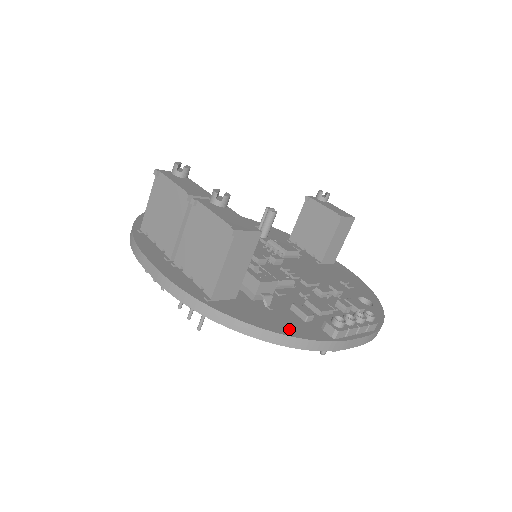
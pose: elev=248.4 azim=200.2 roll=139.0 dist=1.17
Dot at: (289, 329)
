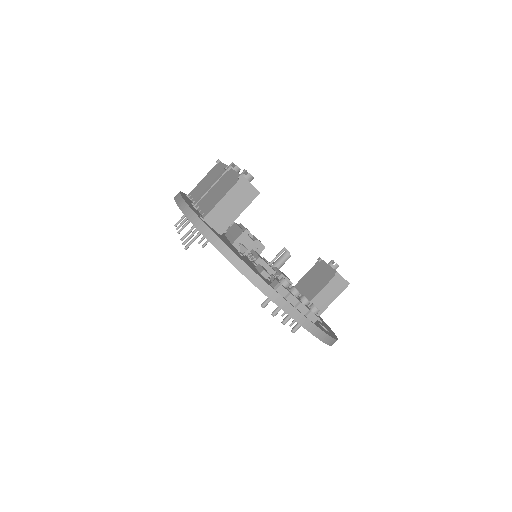
Dot at: (245, 261)
